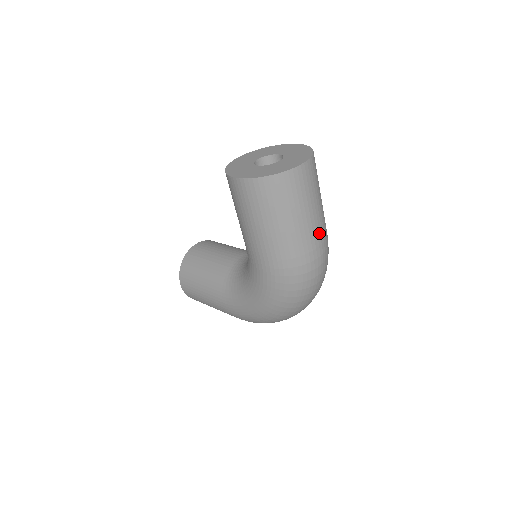
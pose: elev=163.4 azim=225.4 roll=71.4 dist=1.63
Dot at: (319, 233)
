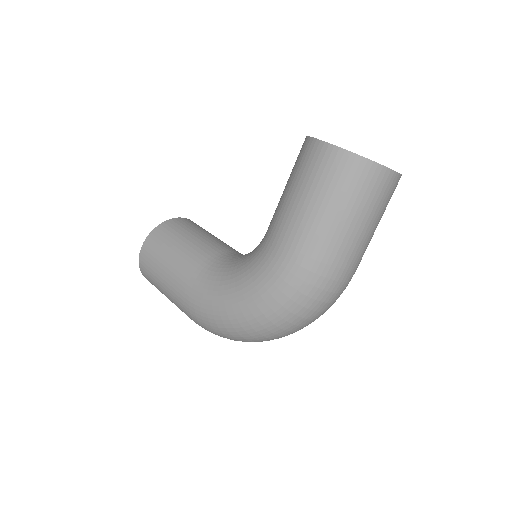
Dot at: (359, 257)
